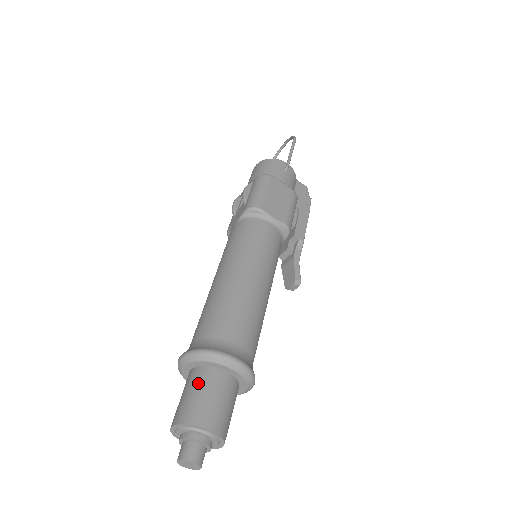
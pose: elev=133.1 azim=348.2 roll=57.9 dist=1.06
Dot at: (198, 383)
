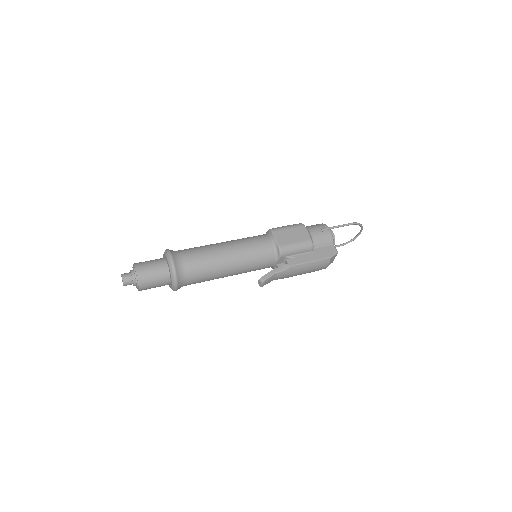
Dot at: (155, 259)
